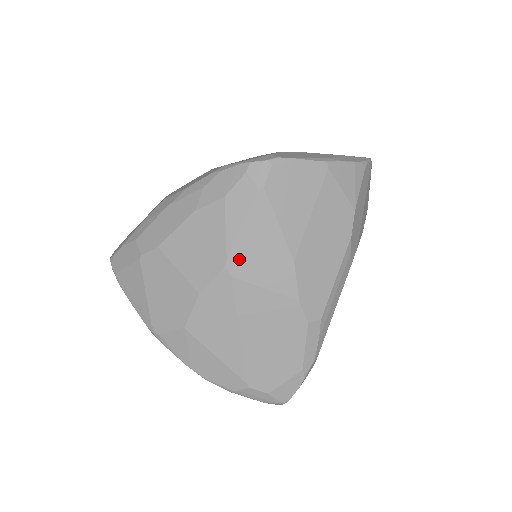
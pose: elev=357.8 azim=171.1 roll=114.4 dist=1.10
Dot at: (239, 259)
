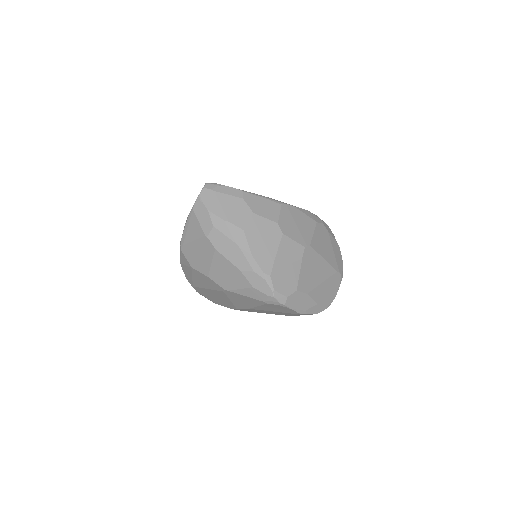
Dot at: (232, 294)
